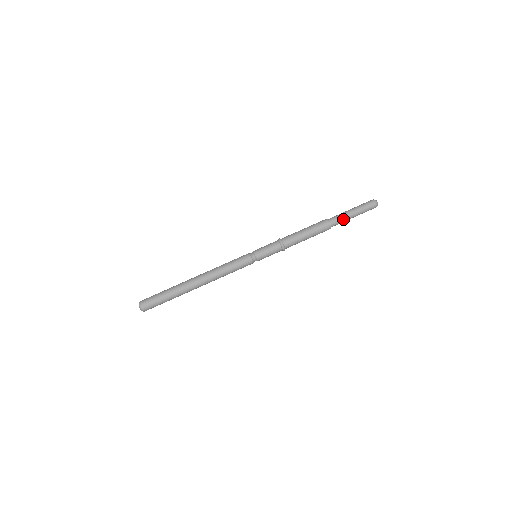
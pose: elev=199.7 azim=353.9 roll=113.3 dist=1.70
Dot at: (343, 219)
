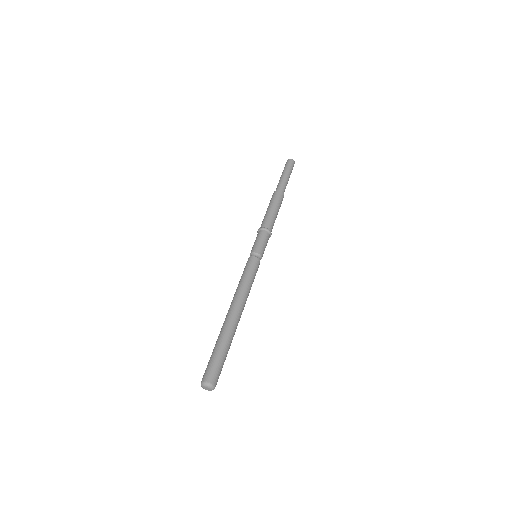
Dot at: occluded
